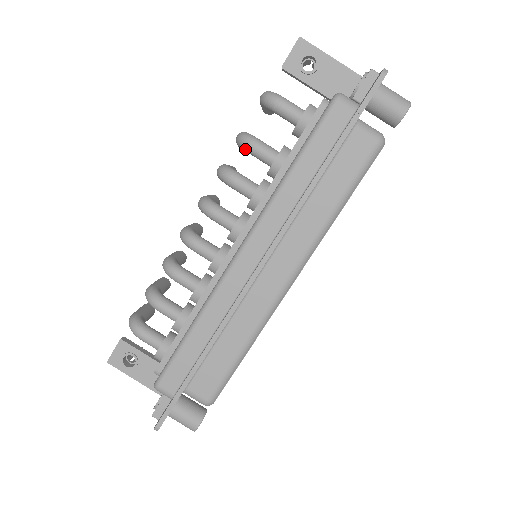
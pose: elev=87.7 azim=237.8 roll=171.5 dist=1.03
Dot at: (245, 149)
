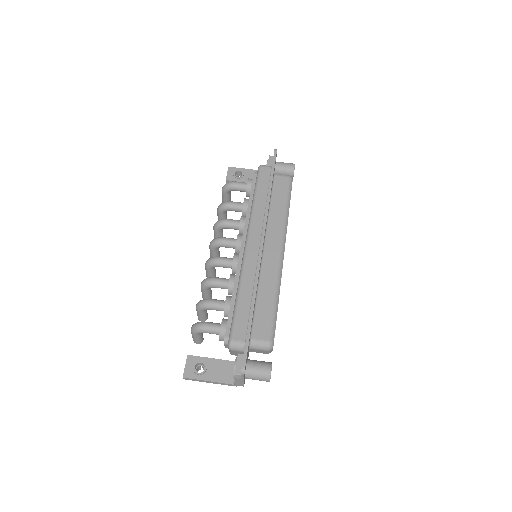
Dot at: (225, 208)
